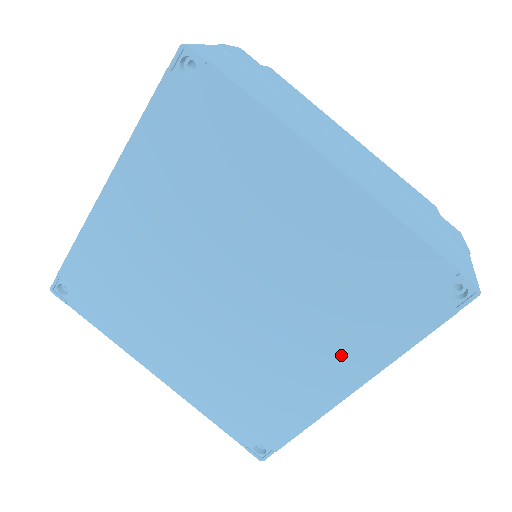
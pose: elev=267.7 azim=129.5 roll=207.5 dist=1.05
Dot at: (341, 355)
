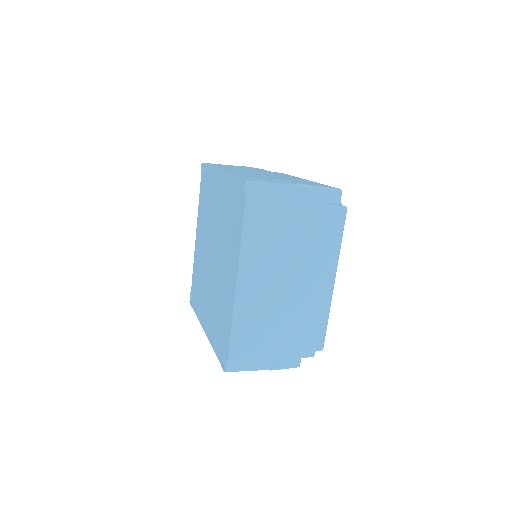
Dot at: (209, 320)
